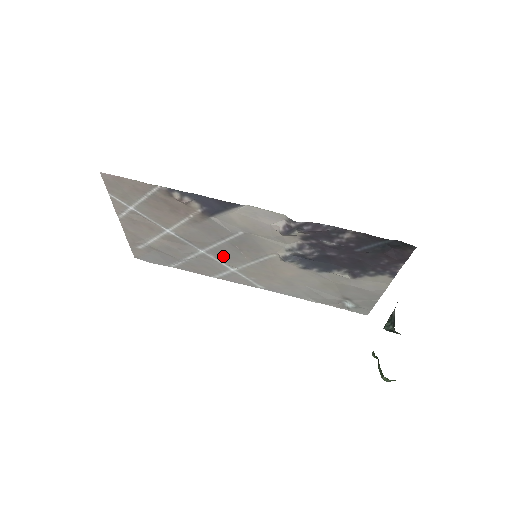
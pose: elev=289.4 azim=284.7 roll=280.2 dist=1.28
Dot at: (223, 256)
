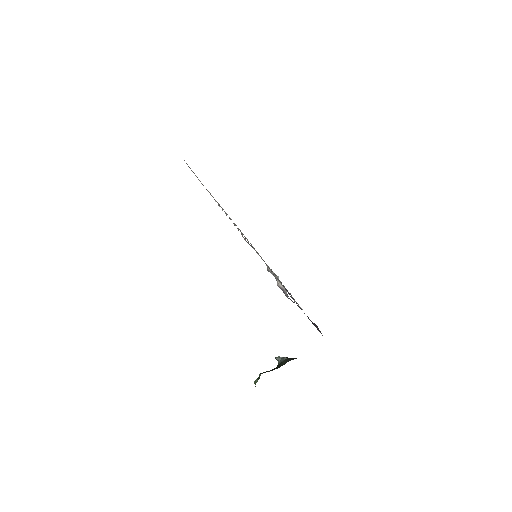
Dot at: occluded
